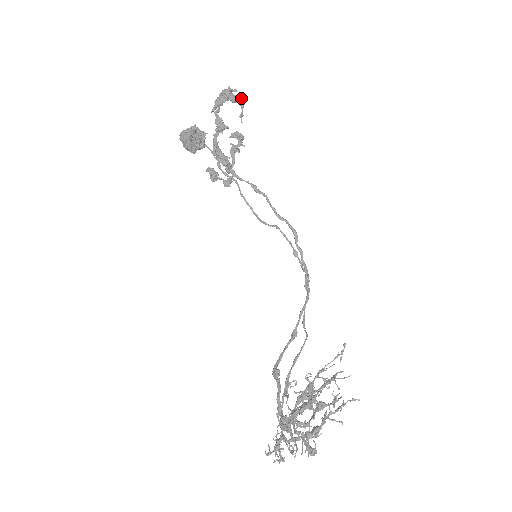
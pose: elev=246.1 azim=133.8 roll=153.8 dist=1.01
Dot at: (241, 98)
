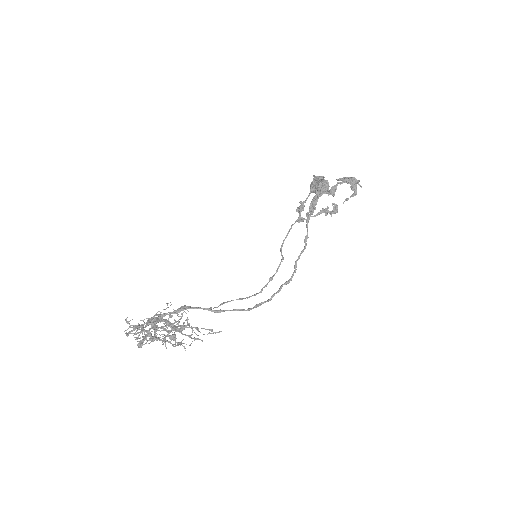
Dot at: occluded
